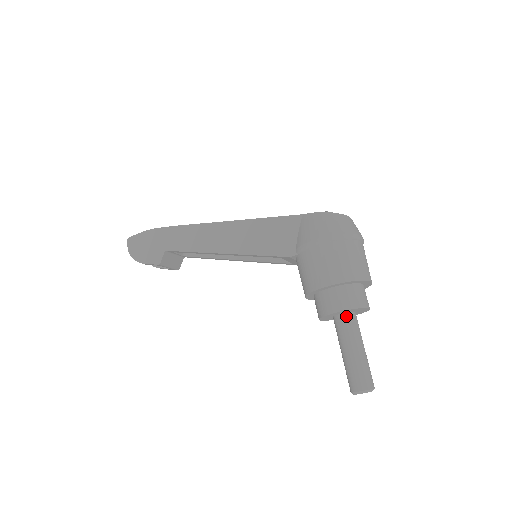
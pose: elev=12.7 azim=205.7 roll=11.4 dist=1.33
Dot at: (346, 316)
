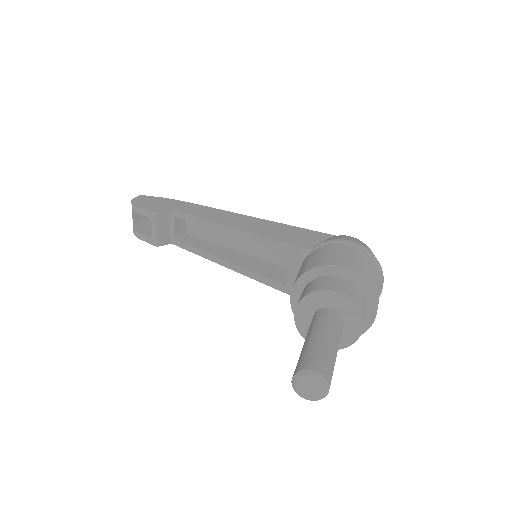
Dot at: (335, 312)
